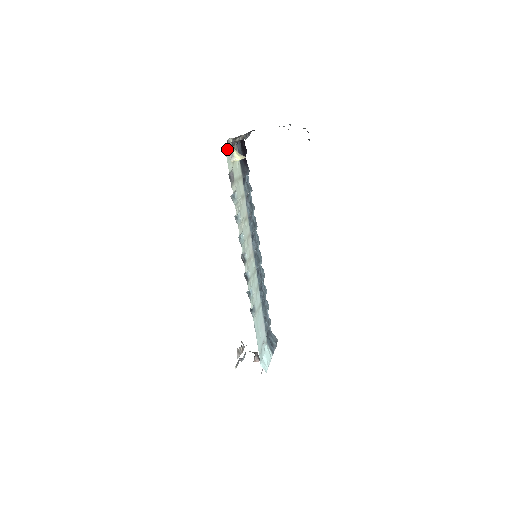
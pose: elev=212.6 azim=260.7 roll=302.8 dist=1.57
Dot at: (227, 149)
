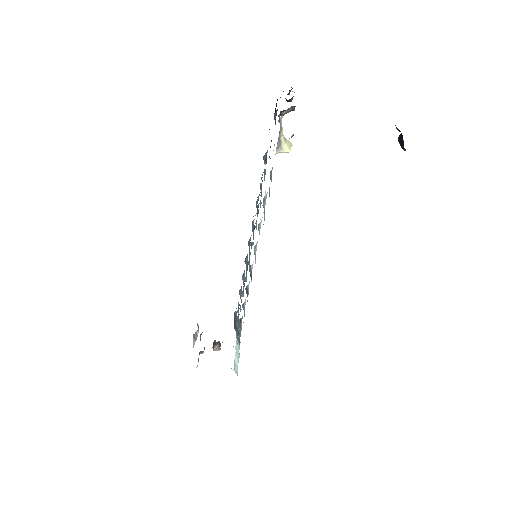
Dot at: occluded
